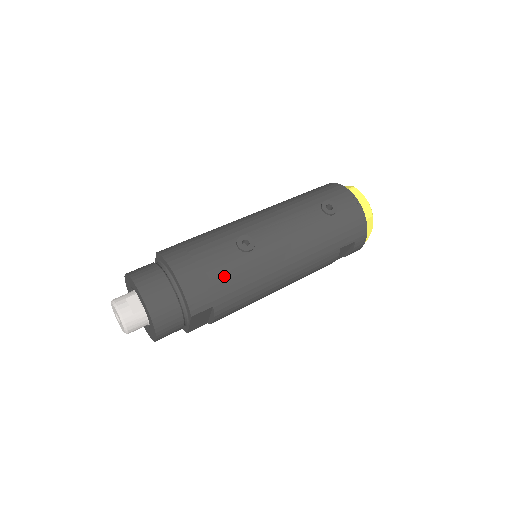
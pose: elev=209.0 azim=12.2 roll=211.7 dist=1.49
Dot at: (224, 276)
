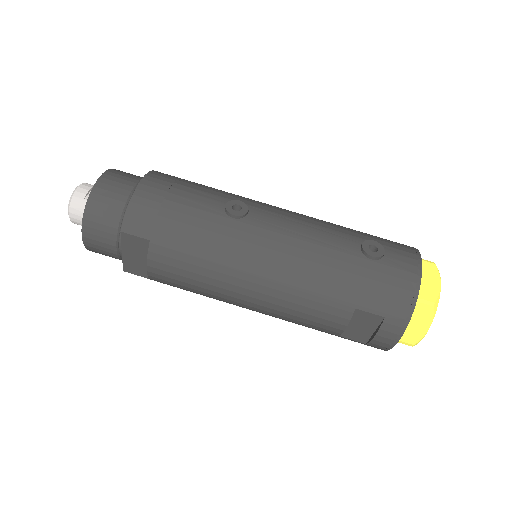
Dot at: (184, 217)
